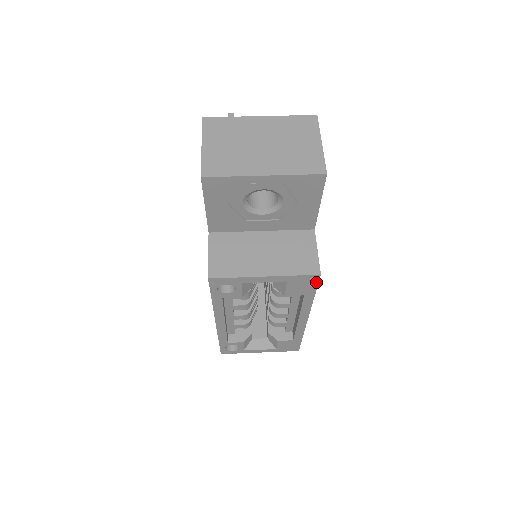
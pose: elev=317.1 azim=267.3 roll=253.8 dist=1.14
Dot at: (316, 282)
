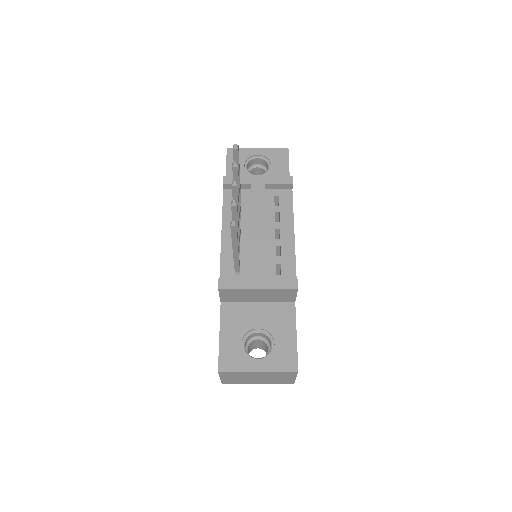
Dot at: occluded
